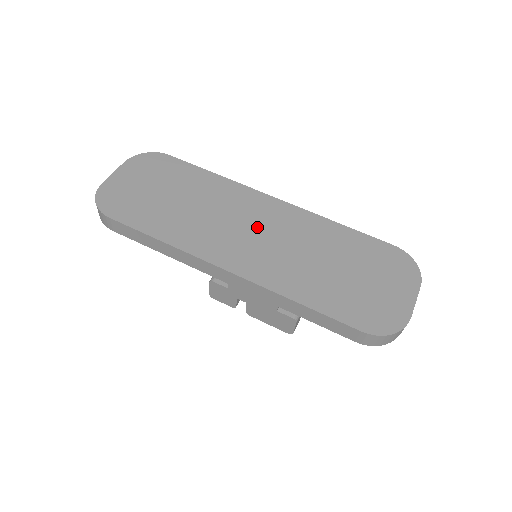
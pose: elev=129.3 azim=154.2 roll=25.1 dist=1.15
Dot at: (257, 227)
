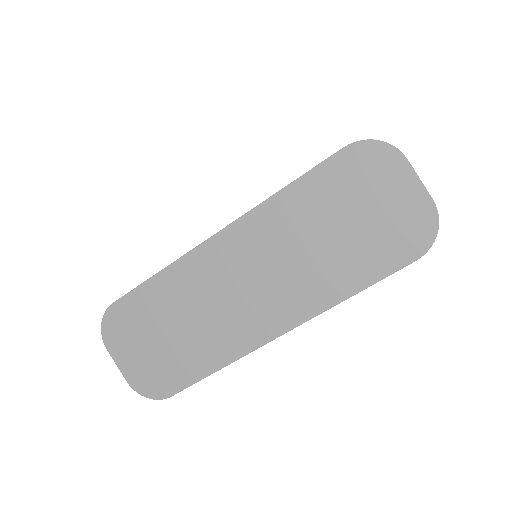
Dot at: (246, 277)
